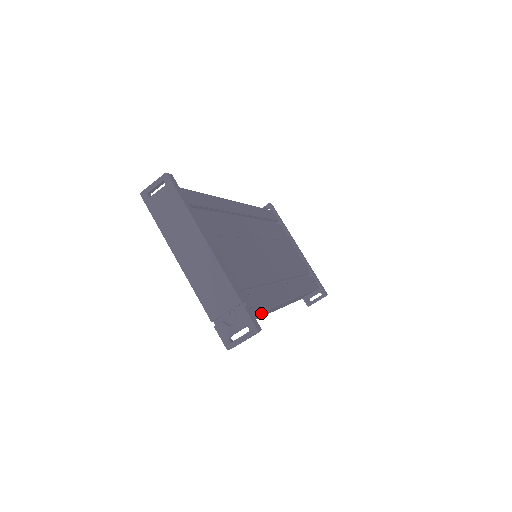
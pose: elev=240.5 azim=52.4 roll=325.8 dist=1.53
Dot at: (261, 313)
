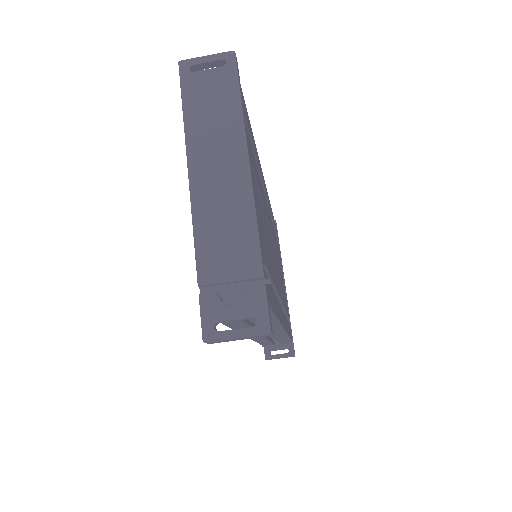
Dot at: occluded
